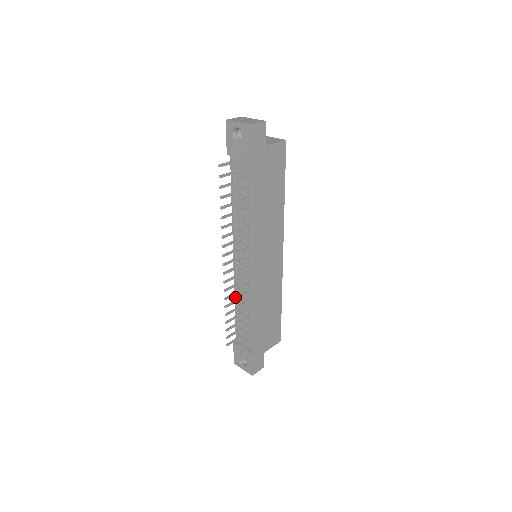
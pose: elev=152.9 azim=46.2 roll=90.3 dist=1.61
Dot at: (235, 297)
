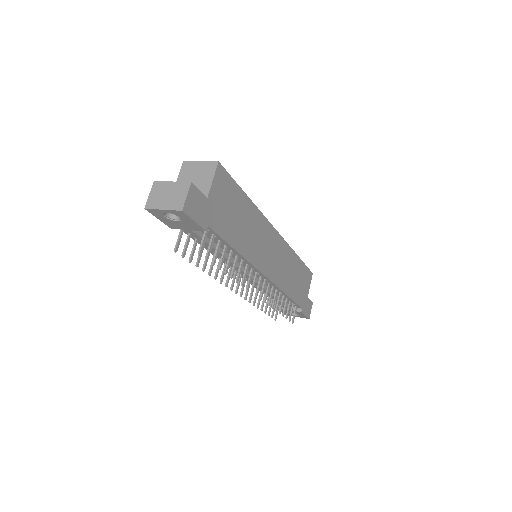
Dot at: occluded
